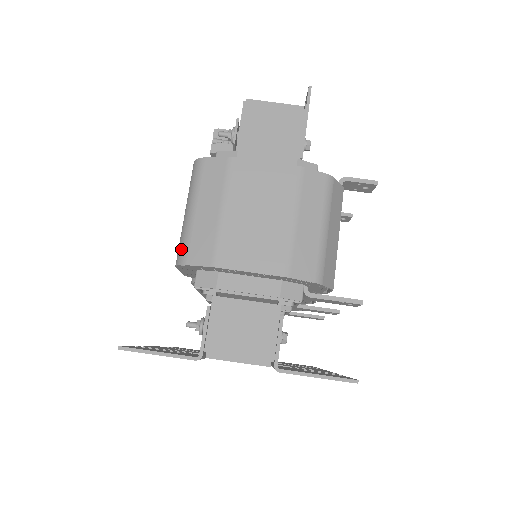
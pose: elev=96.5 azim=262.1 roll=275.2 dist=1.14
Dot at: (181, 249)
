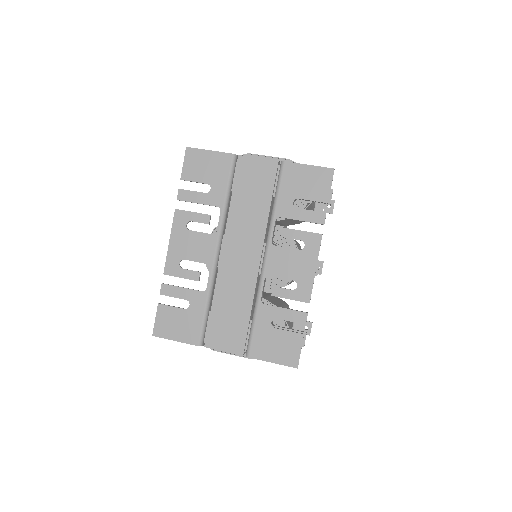
Dot at: occluded
